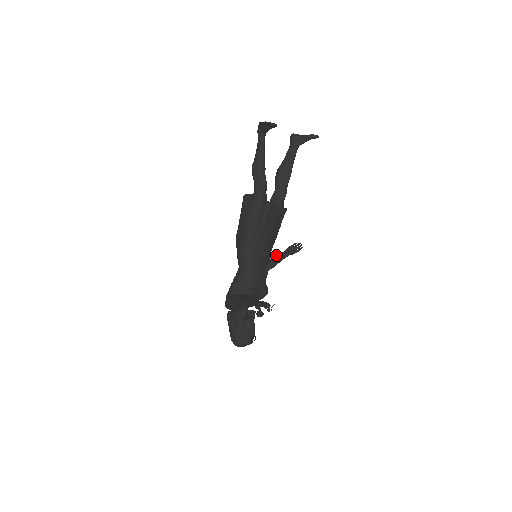
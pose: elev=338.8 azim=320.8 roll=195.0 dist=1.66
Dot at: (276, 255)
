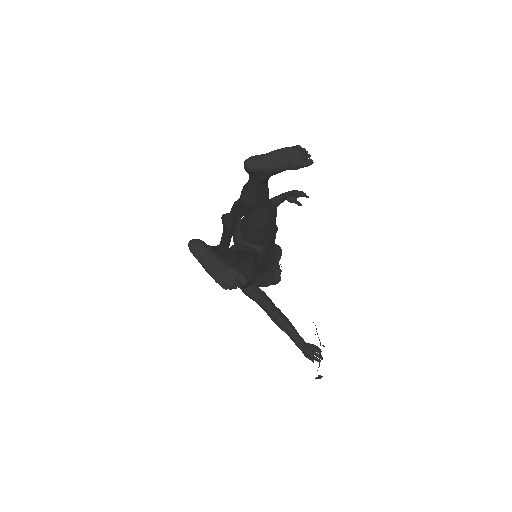
Dot at: occluded
